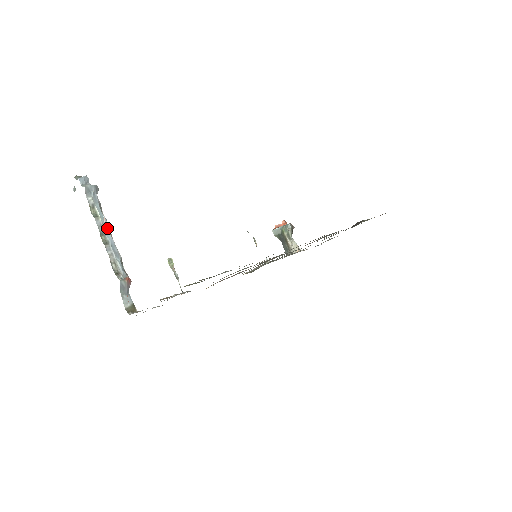
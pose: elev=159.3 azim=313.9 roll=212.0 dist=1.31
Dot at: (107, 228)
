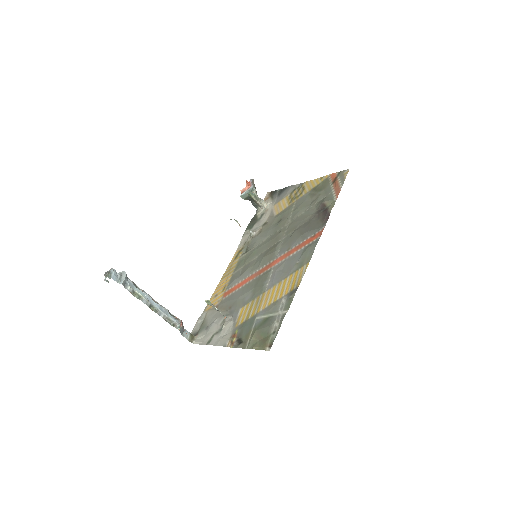
Dot at: (150, 299)
